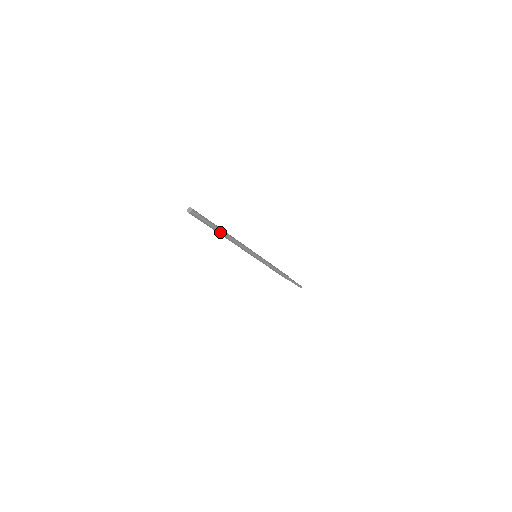
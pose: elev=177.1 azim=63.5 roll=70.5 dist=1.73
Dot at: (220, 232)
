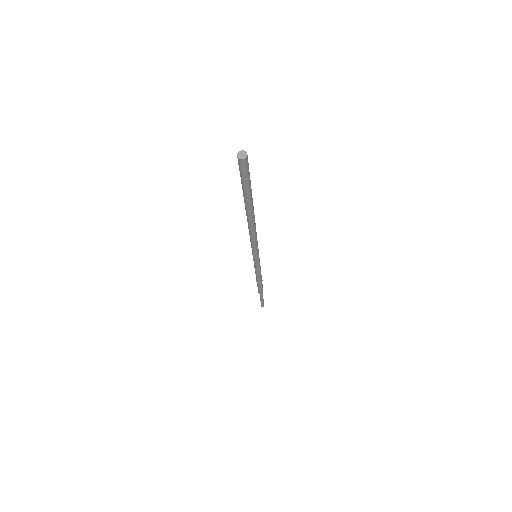
Dot at: (251, 207)
